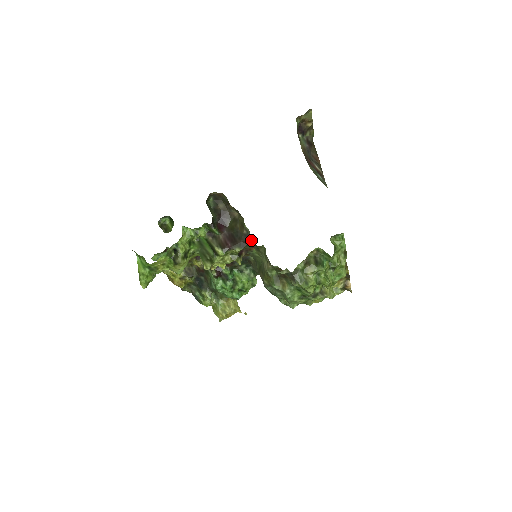
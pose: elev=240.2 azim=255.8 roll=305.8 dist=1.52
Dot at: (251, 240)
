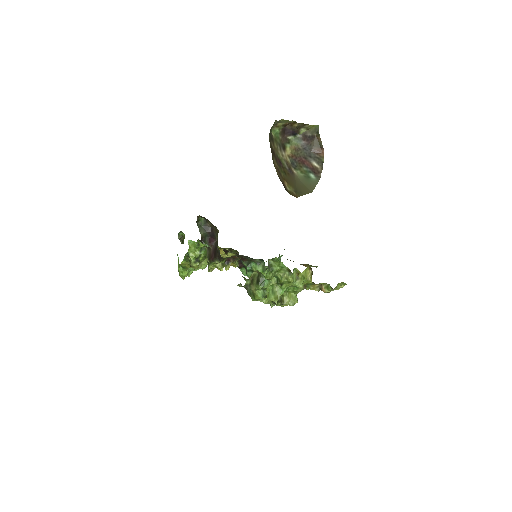
Dot at: occluded
